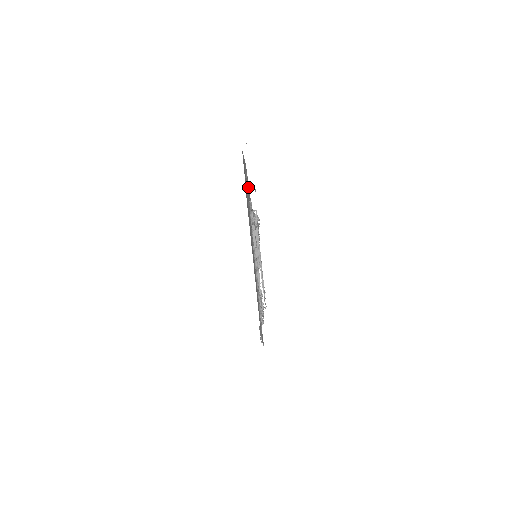
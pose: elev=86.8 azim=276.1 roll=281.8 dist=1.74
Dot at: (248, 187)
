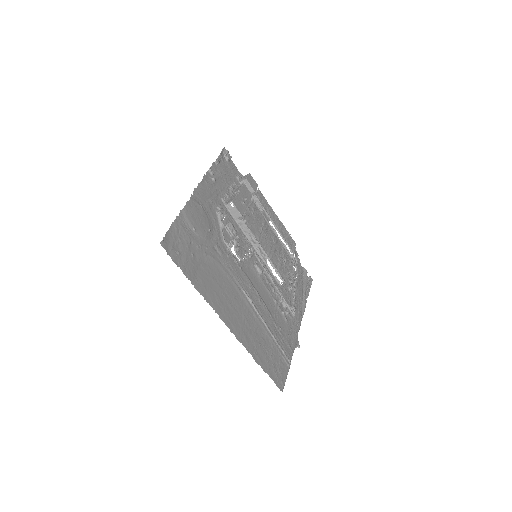
Dot at: (204, 224)
